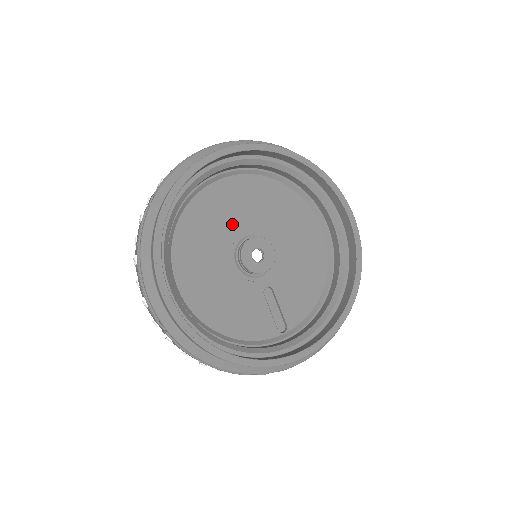
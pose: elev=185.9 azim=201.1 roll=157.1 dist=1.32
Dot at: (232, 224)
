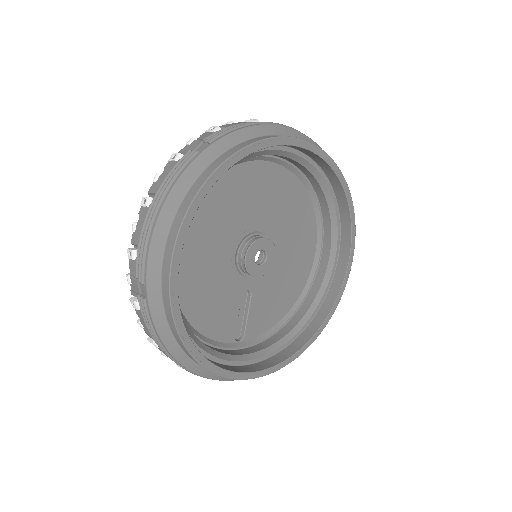
Dot at: (252, 212)
